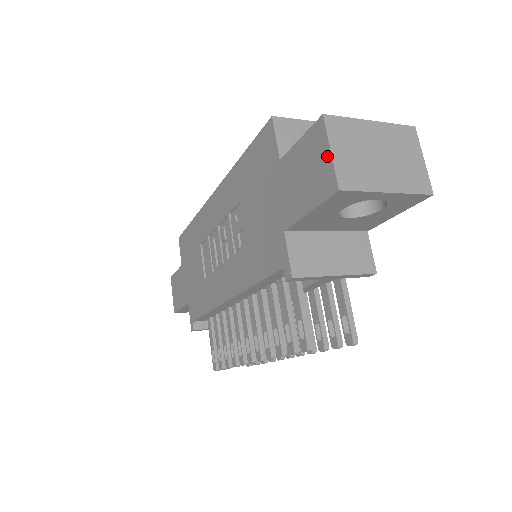
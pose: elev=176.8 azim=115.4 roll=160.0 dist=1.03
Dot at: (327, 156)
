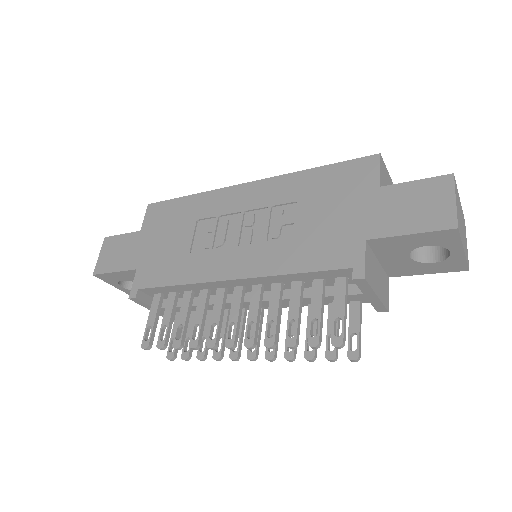
Dot at: (450, 202)
